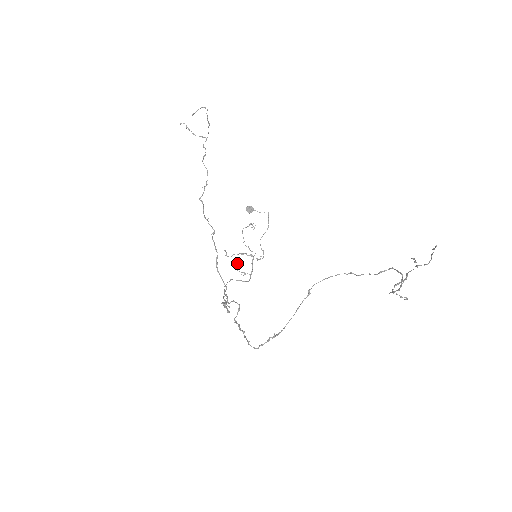
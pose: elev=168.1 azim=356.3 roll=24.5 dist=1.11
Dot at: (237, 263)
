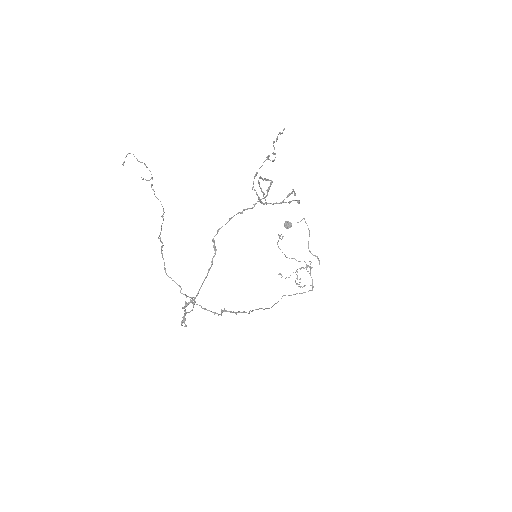
Dot at: occluded
